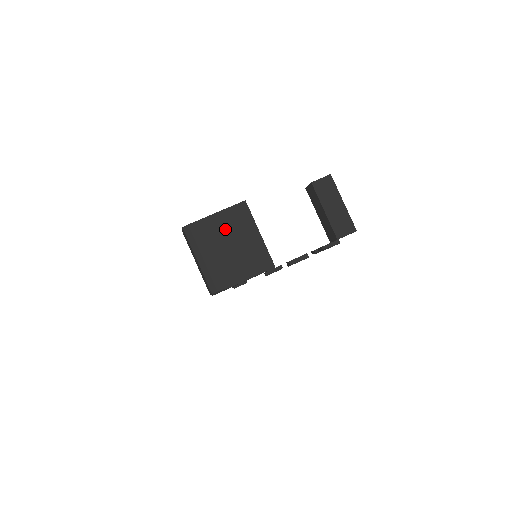
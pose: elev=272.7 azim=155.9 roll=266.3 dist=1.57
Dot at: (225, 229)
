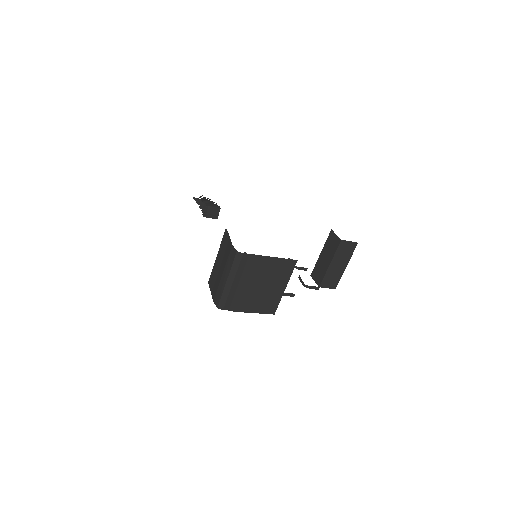
Dot at: (266, 272)
